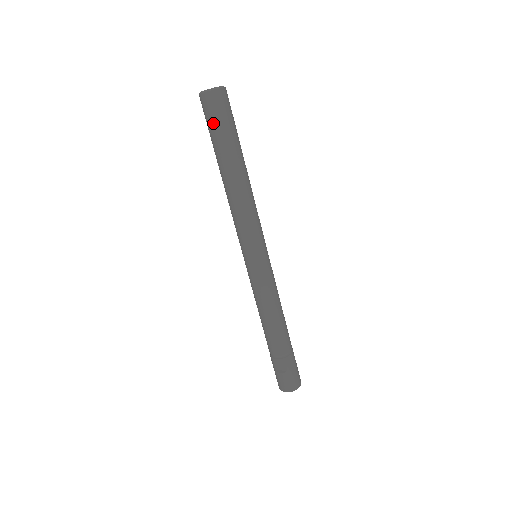
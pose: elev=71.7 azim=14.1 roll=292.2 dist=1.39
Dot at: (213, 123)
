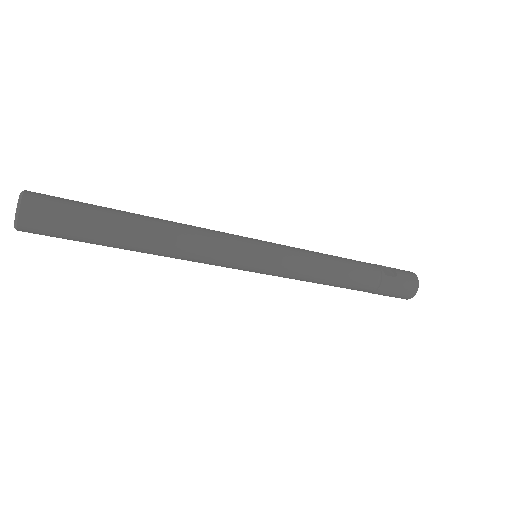
Dot at: occluded
